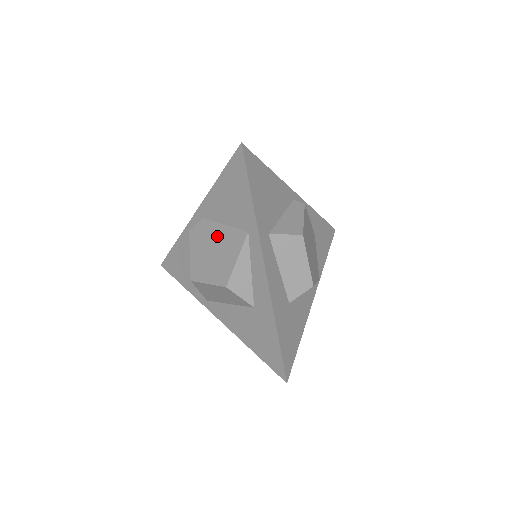
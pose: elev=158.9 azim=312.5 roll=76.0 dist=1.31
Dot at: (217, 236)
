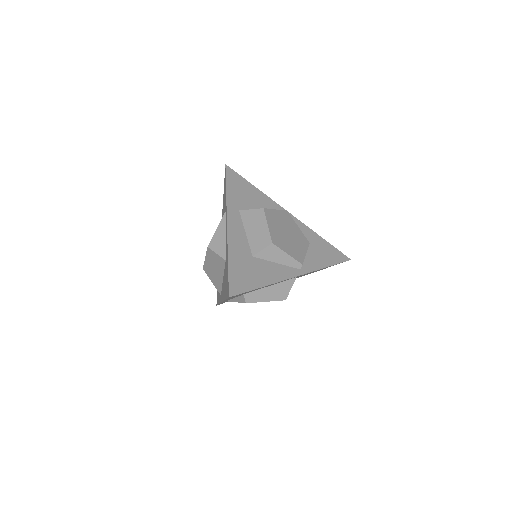
Dot at: occluded
